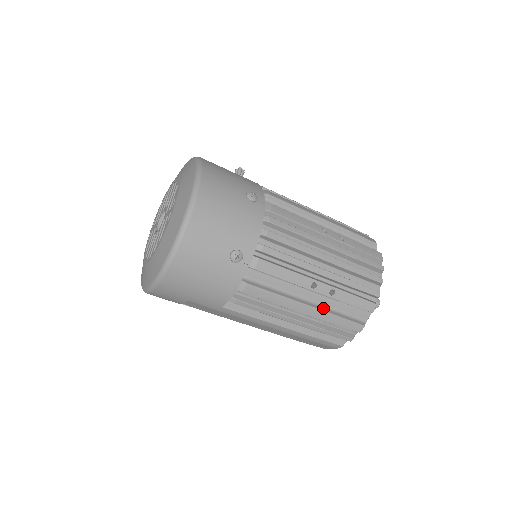
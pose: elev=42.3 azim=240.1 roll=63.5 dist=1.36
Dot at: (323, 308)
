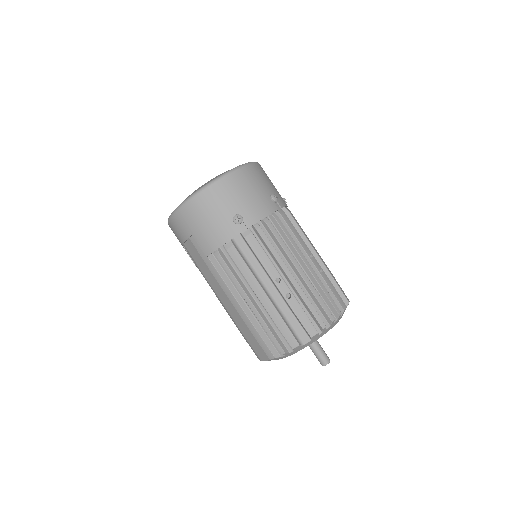
Dot at: (276, 306)
